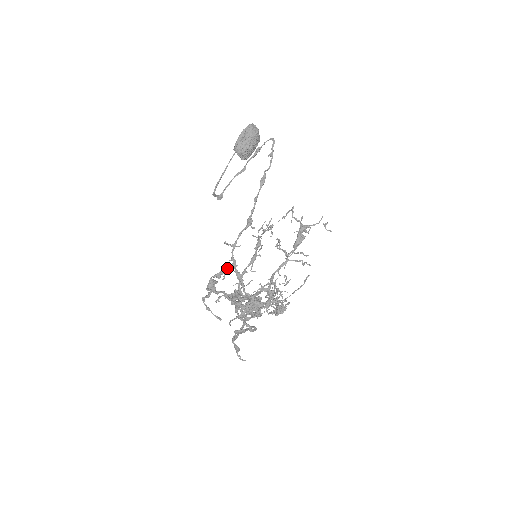
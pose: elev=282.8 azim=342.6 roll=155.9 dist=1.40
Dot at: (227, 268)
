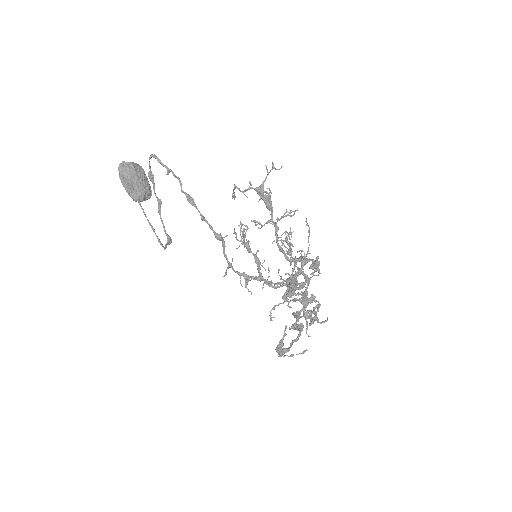
Dot at: occluded
